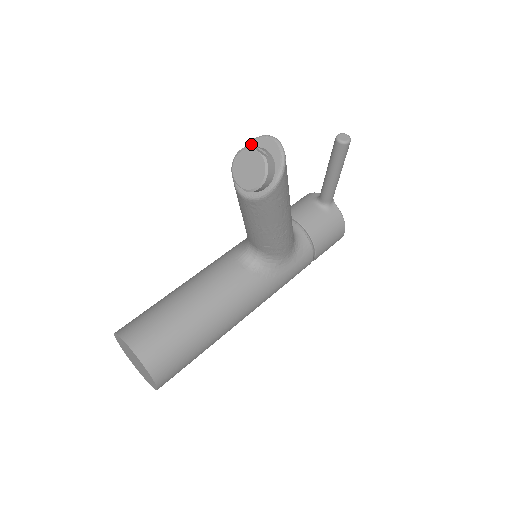
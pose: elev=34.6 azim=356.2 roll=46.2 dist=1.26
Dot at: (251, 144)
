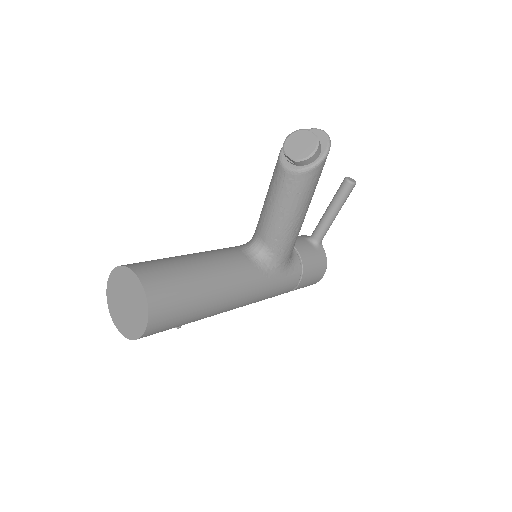
Dot at: occluded
